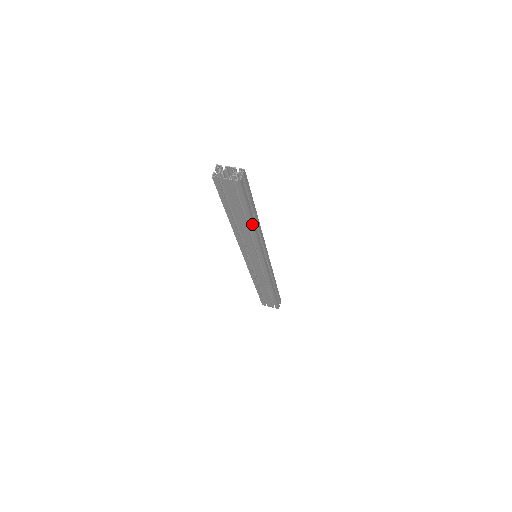
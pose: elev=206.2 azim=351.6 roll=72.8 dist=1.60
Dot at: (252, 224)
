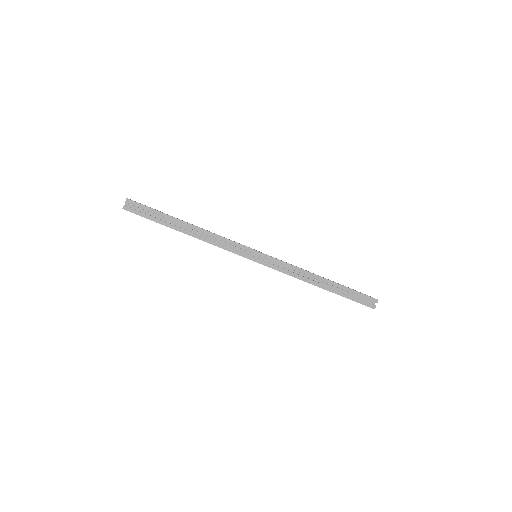
Dot at: (184, 233)
